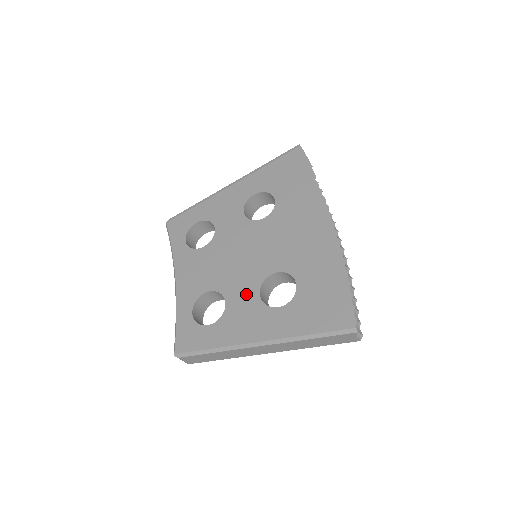
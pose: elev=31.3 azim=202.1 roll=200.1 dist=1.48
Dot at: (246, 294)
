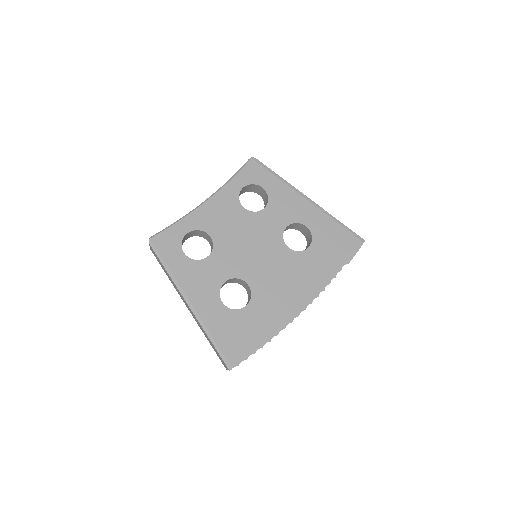
Dot at: (221, 270)
